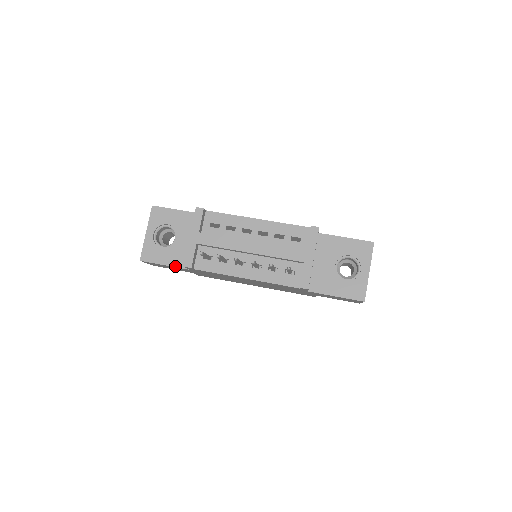
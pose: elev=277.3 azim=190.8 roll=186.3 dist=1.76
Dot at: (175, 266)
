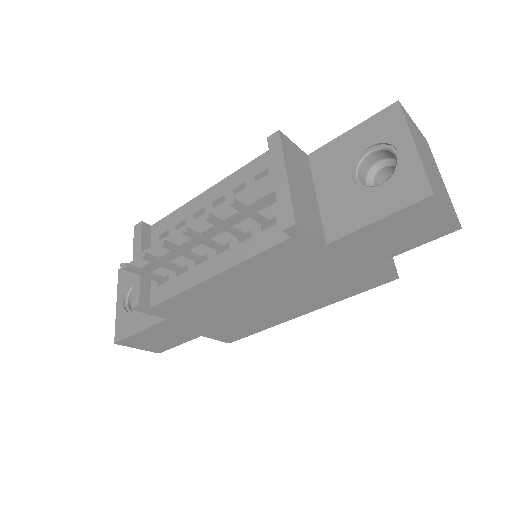
Dot at: (149, 326)
